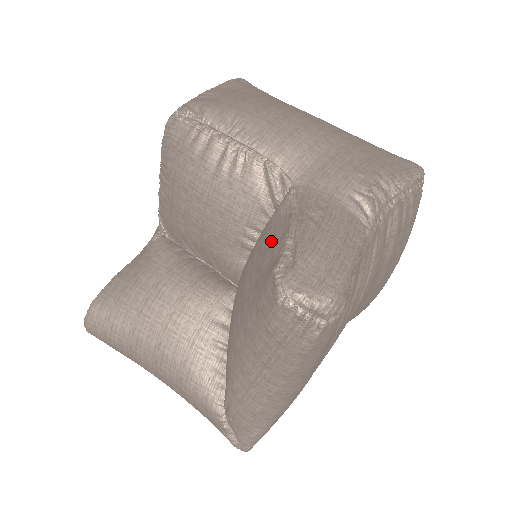
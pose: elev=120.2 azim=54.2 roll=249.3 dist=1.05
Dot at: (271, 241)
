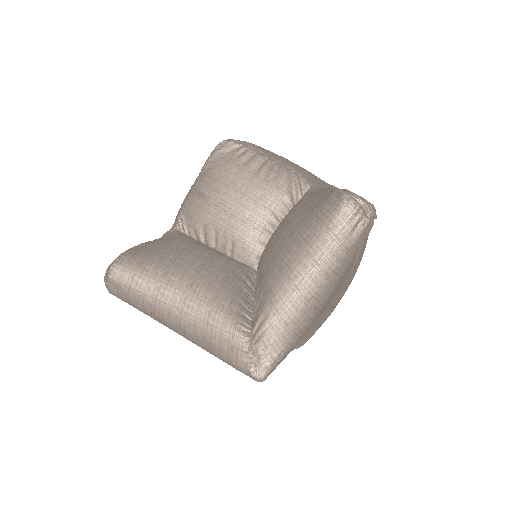
Dot at: (314, 196)
